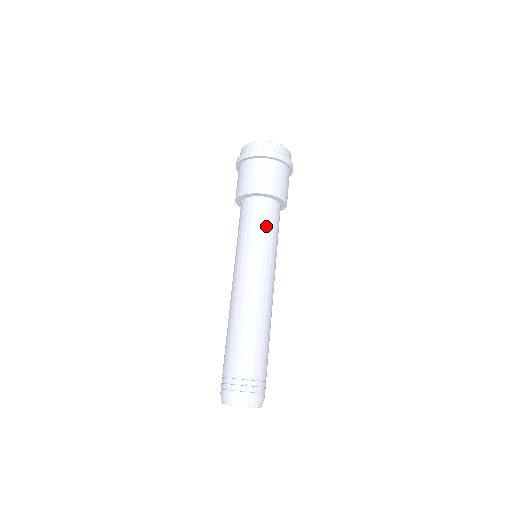
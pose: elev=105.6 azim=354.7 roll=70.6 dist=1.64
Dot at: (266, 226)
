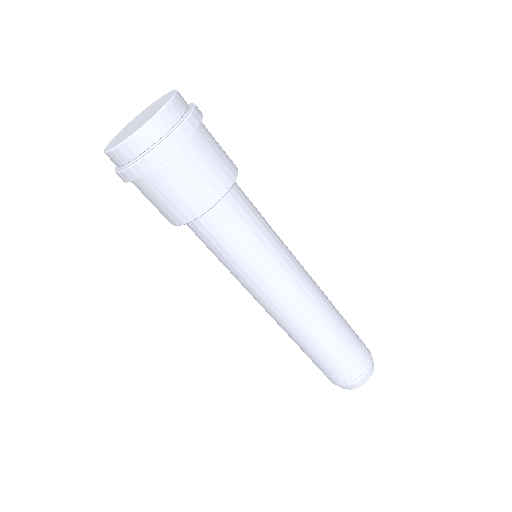
Dot at: (258, 219)
